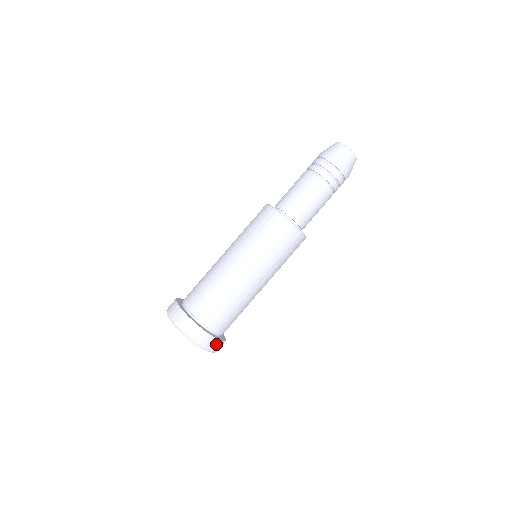
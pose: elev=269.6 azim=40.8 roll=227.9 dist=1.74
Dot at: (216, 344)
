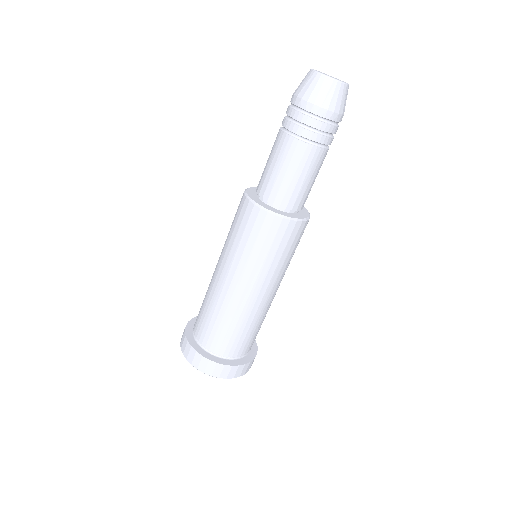
Dot at: (219, 368)
